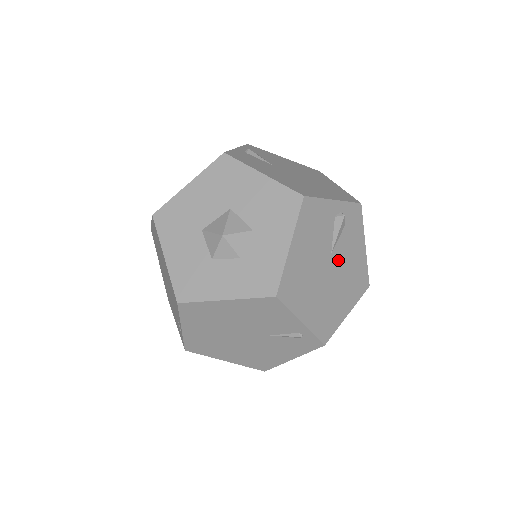
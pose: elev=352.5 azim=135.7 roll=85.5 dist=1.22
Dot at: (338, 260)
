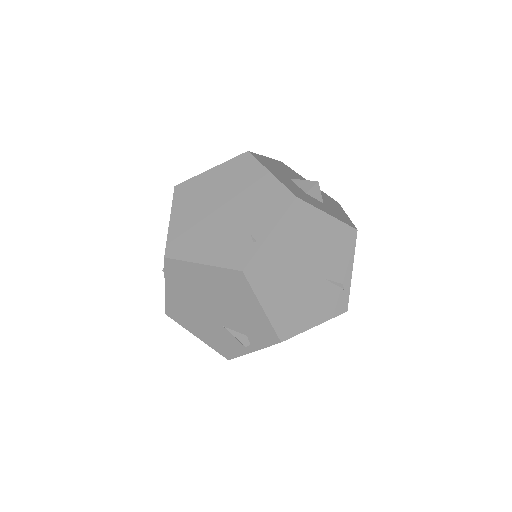
Dot at: occluded
